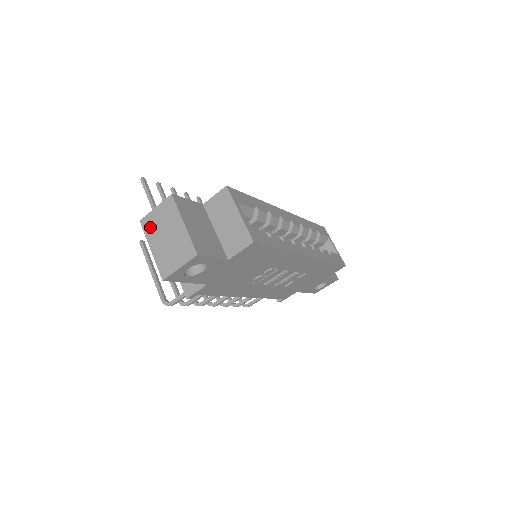
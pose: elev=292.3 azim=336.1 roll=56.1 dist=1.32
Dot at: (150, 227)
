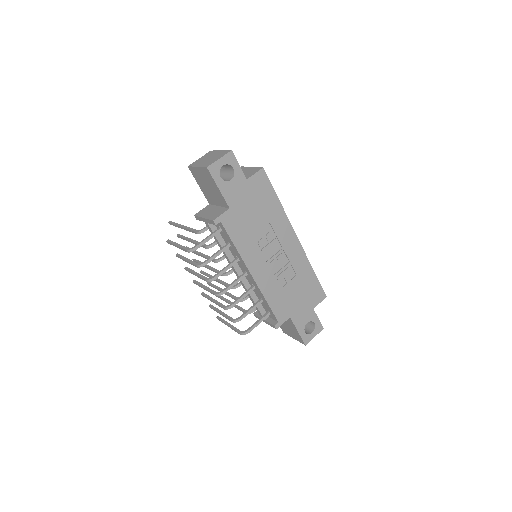
Dot at: (196, 163)
